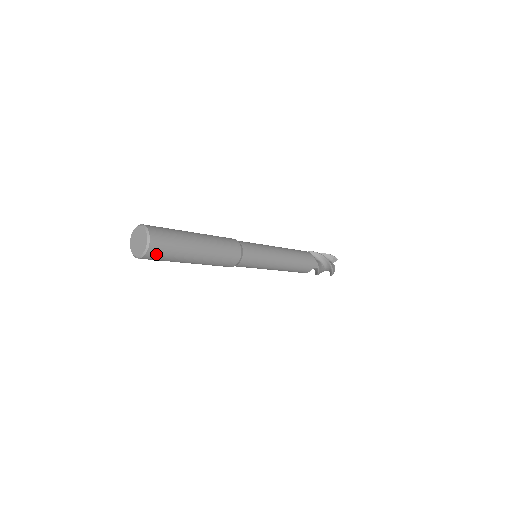
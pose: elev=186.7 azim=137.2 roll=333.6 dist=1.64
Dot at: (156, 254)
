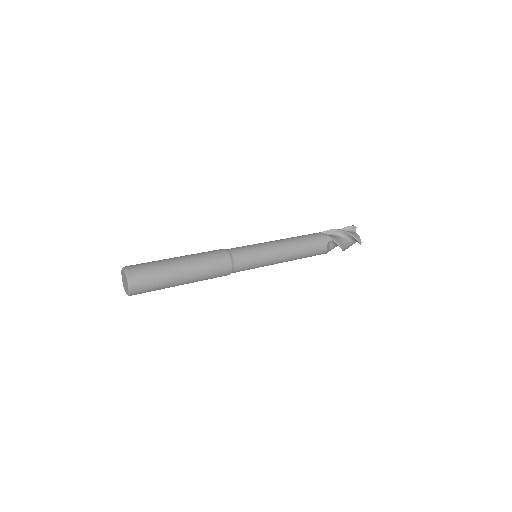
Dot at: (140, 283)
